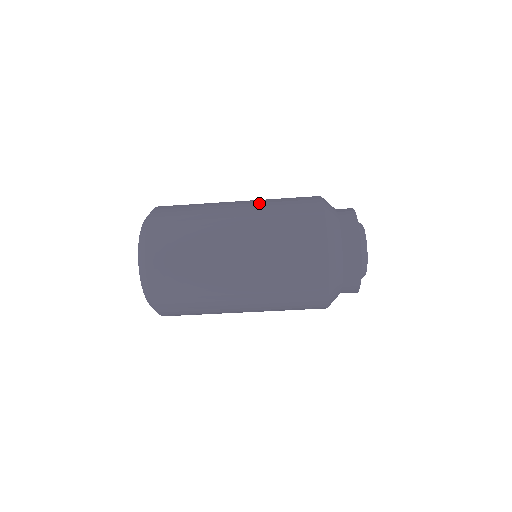
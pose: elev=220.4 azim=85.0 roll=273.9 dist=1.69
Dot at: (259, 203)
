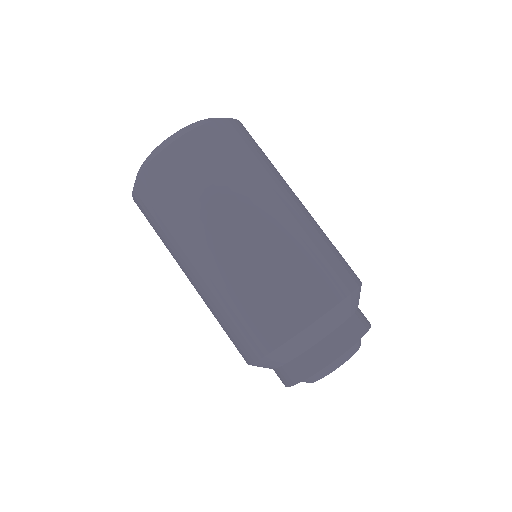
Dot at: occluded
